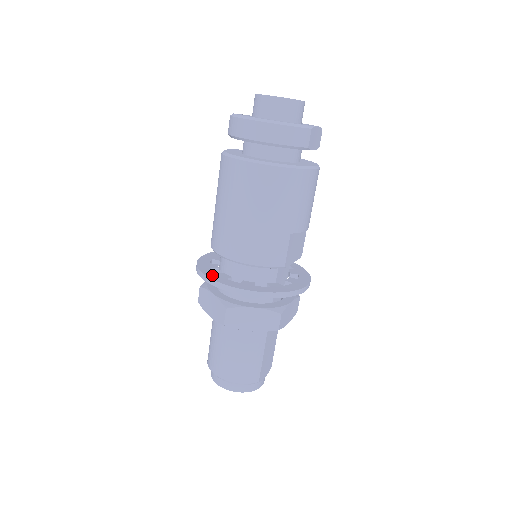
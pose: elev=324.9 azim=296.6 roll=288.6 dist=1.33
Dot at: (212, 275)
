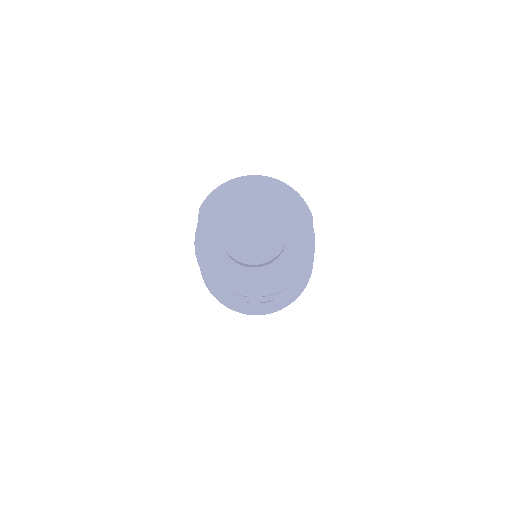
Dot at: (231, 303)
